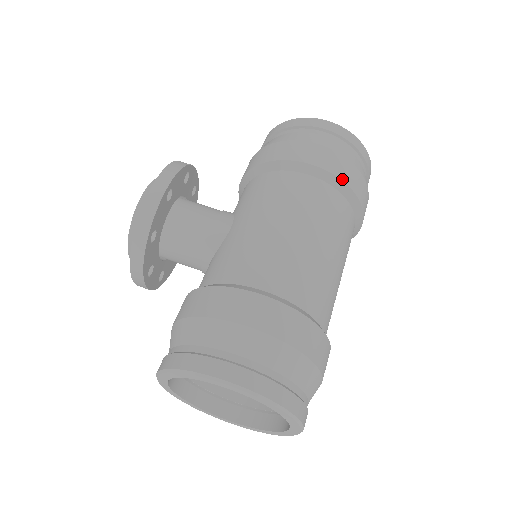
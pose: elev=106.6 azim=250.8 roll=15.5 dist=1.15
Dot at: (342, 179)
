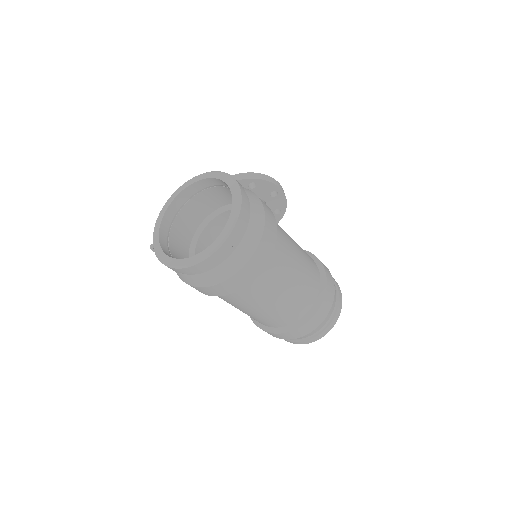
Dot at: (327, 290)
